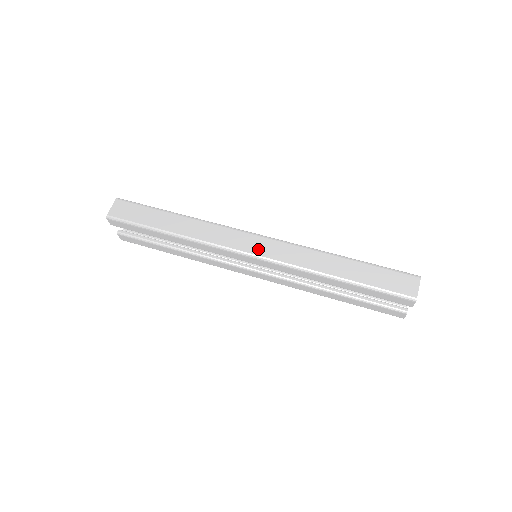
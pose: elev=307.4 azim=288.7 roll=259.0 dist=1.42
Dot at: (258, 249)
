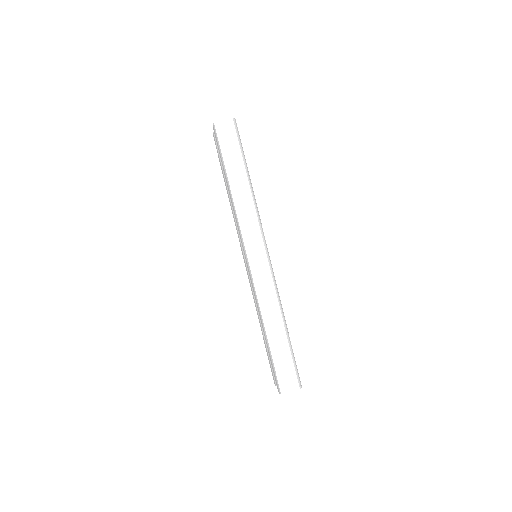
Dot at: (255, 261)
